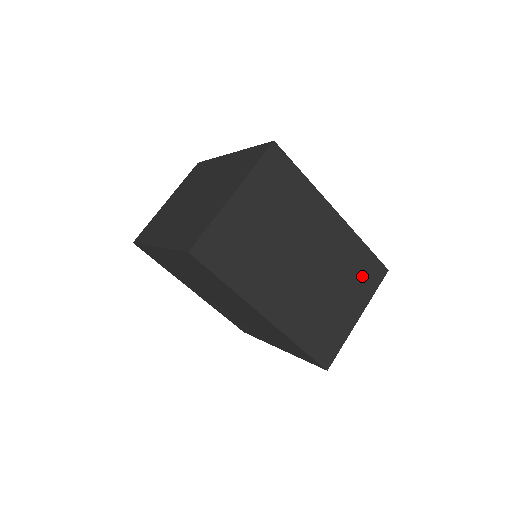
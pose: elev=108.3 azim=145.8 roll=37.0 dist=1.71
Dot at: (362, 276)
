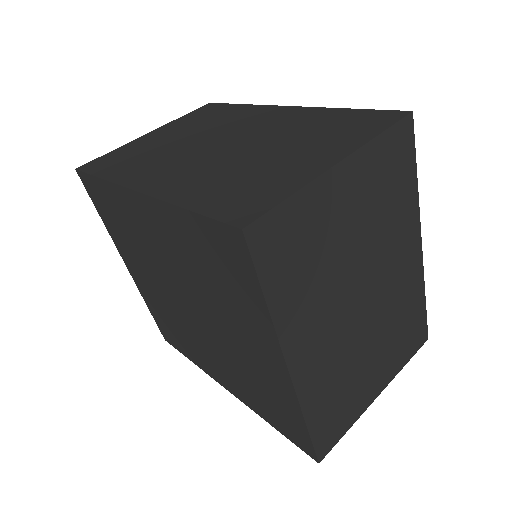
Dot at: (343, 129)
